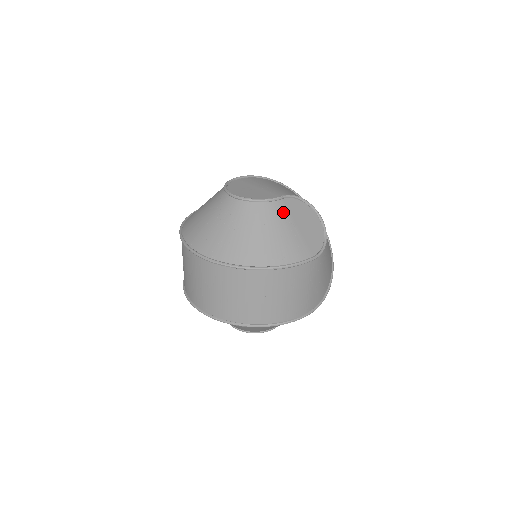
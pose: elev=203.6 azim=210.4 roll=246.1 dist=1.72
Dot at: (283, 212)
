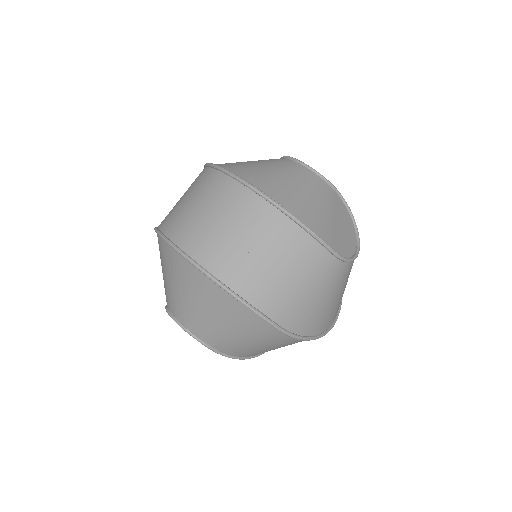
Dot at: (329, 196)
